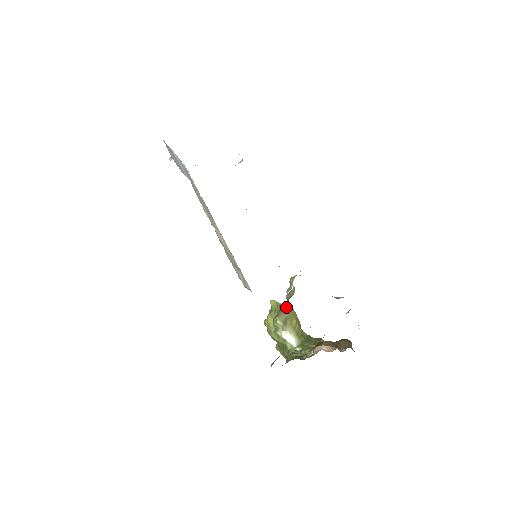
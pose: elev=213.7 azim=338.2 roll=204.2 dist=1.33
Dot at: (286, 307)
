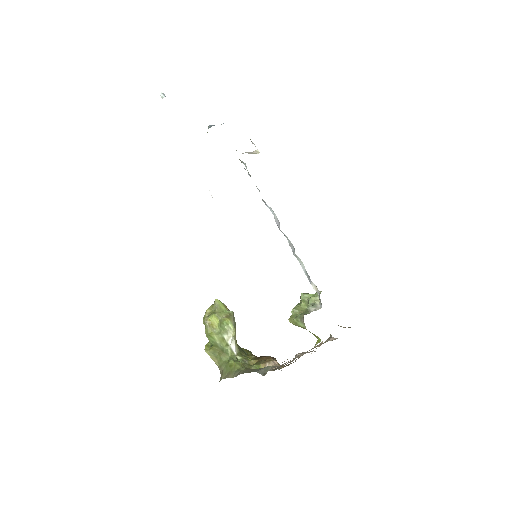
Dot at: (289, 320)
